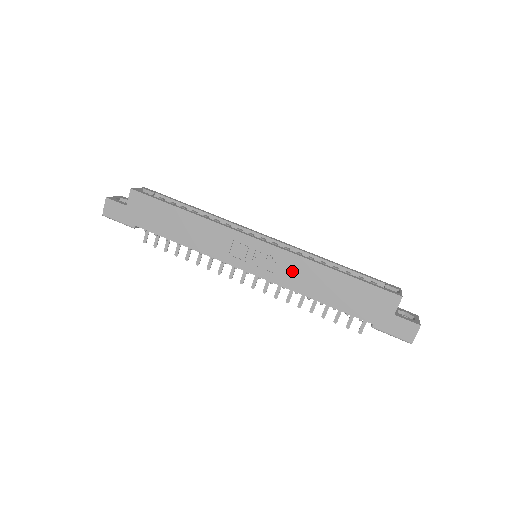
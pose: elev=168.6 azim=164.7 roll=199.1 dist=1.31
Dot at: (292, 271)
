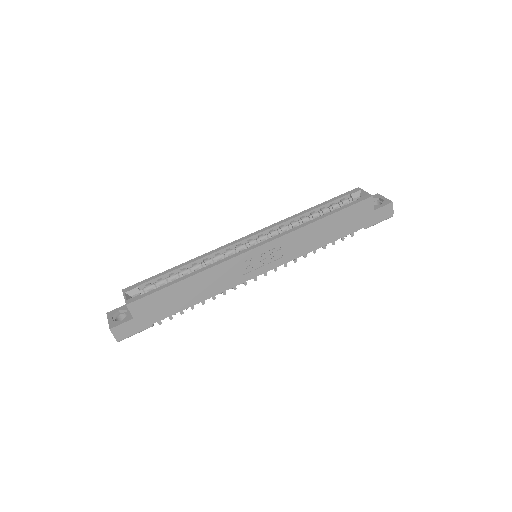
Dot at: (295, 245)
